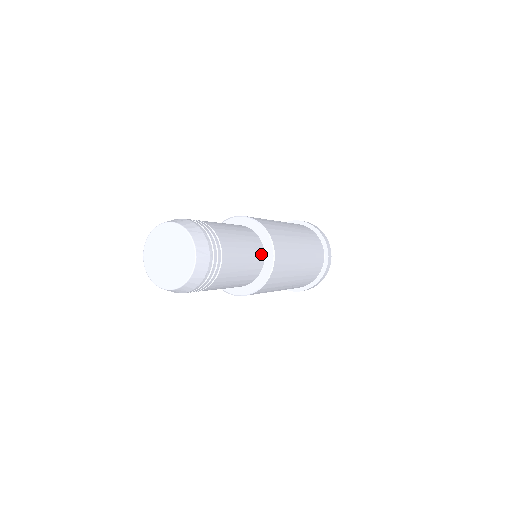
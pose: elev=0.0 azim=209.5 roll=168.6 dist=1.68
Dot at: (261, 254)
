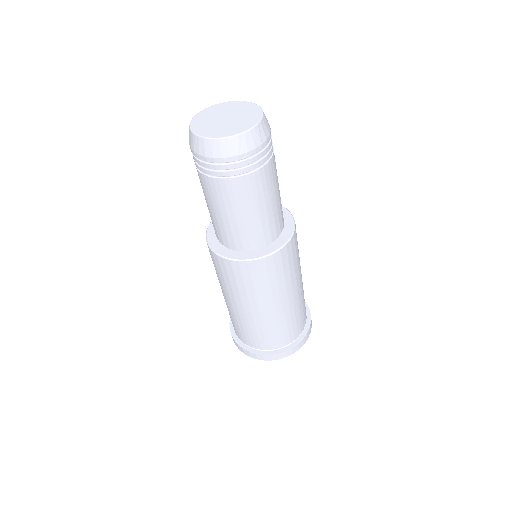
Dot at: (277, 231)
